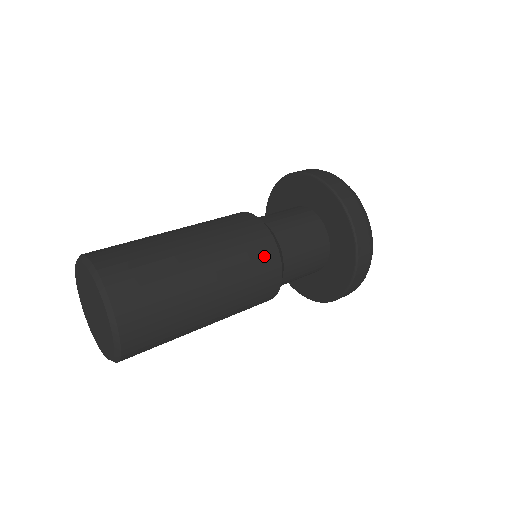
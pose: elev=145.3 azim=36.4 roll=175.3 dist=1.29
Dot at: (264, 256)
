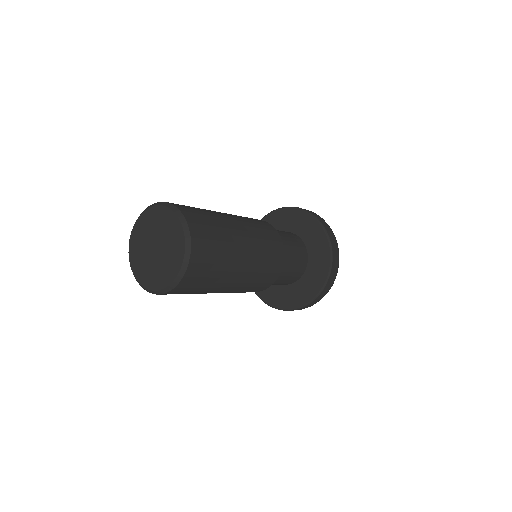
Dot at: (265, 283)
